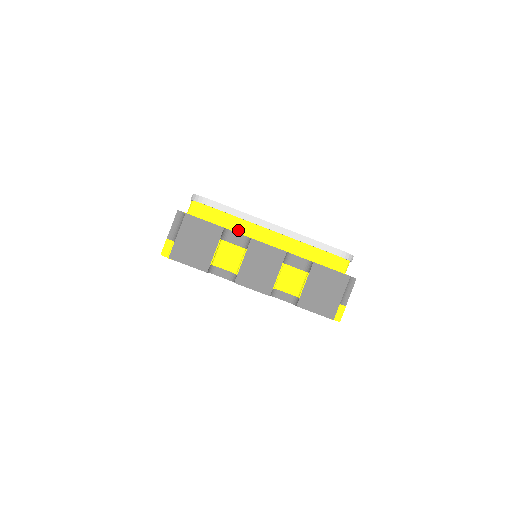
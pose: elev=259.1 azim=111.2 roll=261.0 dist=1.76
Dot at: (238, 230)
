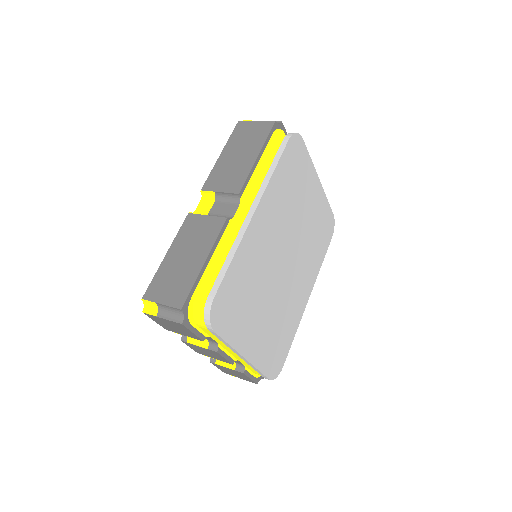
Dot at: (216, 340)
